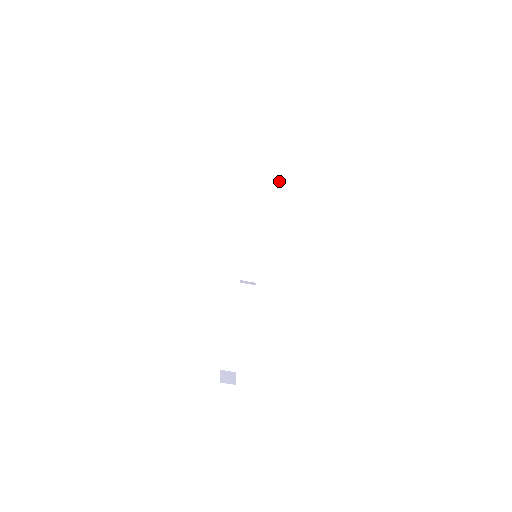
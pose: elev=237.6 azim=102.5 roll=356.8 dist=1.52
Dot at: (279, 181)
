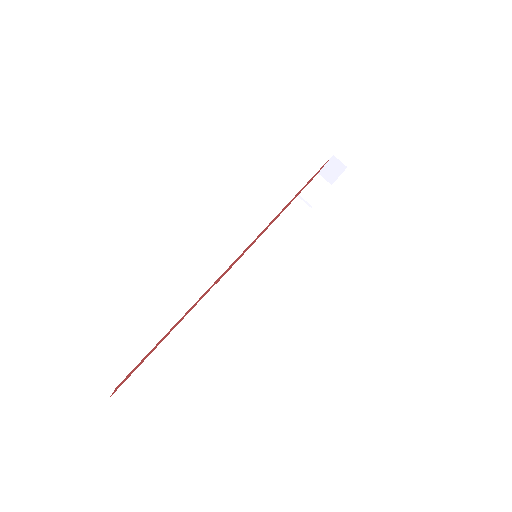
Dot at: (299, 221)
